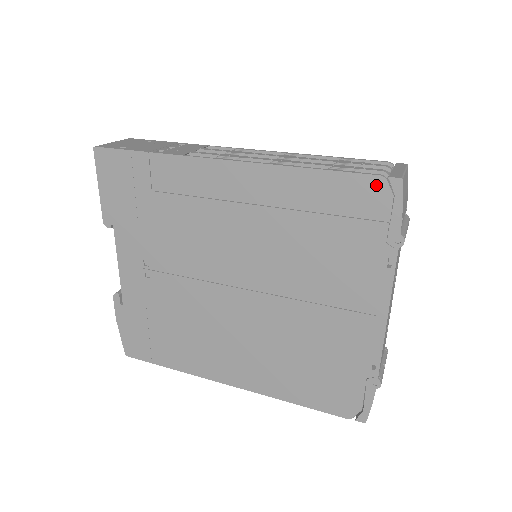
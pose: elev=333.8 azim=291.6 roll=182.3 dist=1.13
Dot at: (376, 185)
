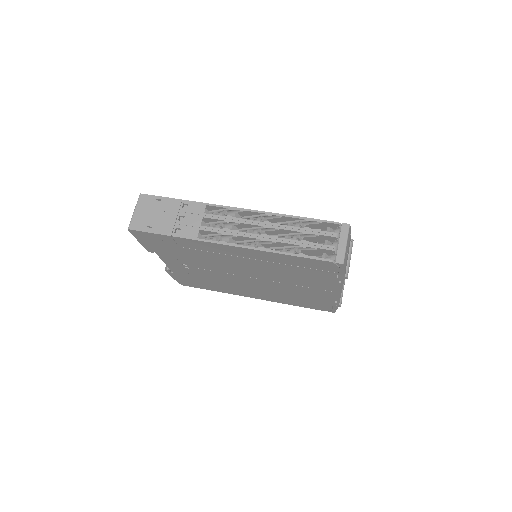
Dot at: (328, 264)
